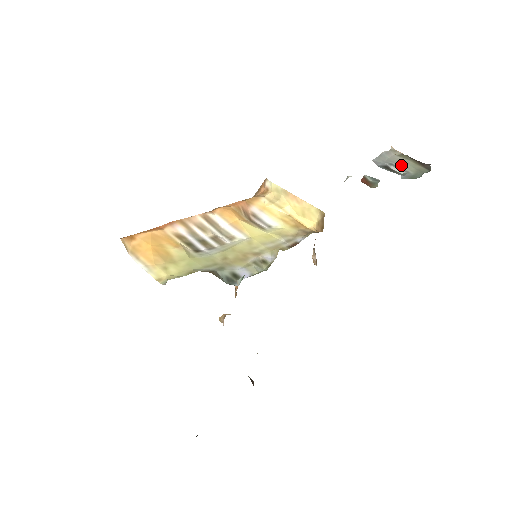
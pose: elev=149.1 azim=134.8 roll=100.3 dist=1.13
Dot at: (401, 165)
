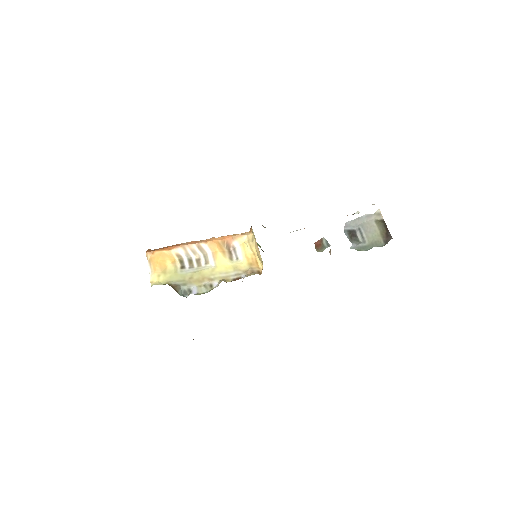
Dot at: (366, 233)
